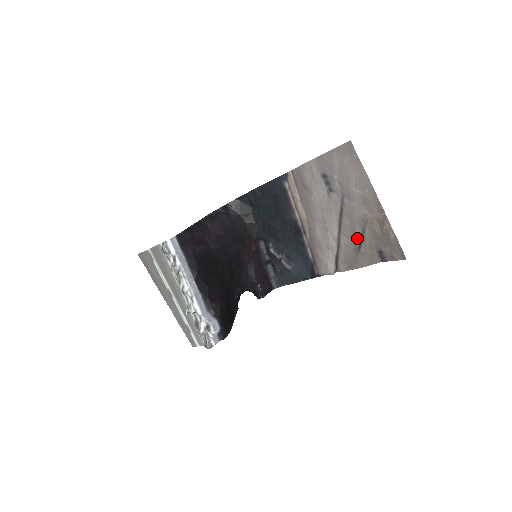
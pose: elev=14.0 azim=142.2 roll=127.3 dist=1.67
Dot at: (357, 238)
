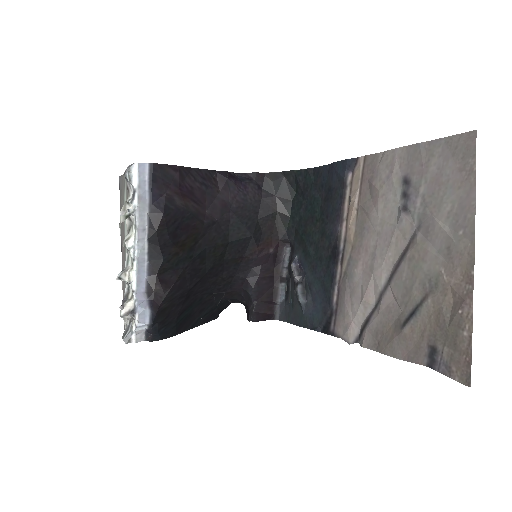
Dot at: (408, 306)
